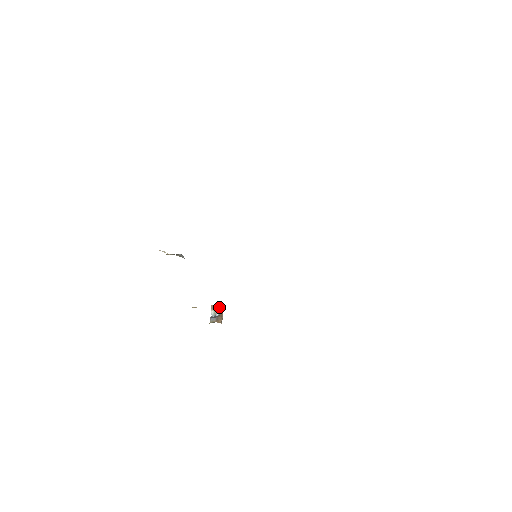
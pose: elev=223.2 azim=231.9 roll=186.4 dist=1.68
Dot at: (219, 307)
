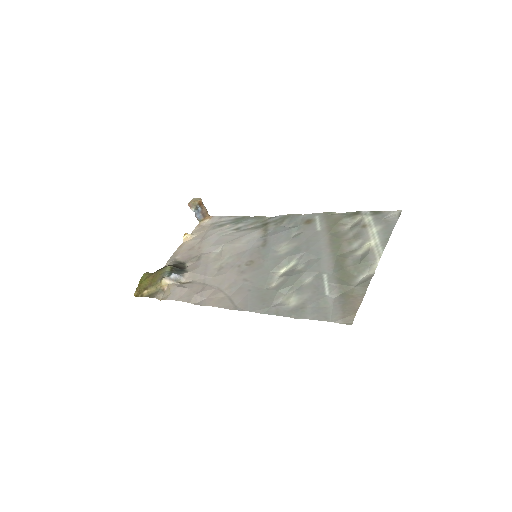
Dot at: (197, 203)
